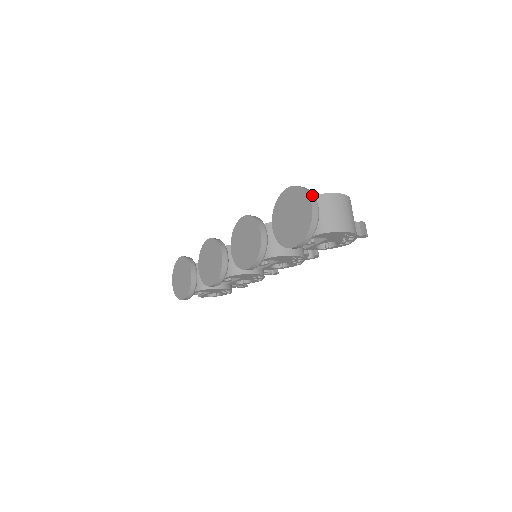
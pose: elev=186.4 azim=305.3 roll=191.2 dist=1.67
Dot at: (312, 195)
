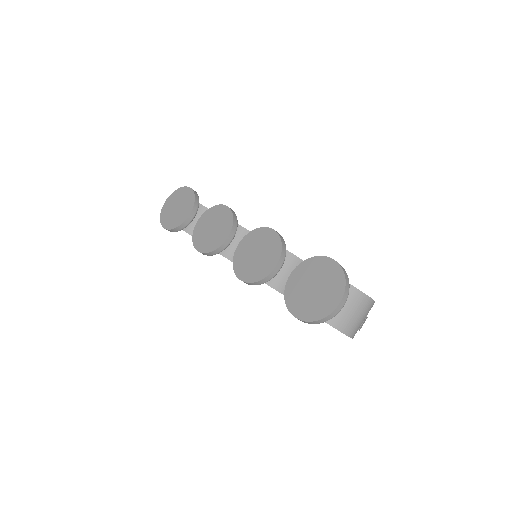
Dot at: (348, 292)
